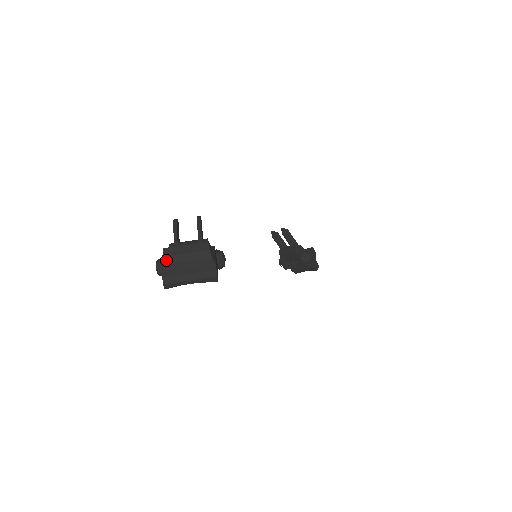
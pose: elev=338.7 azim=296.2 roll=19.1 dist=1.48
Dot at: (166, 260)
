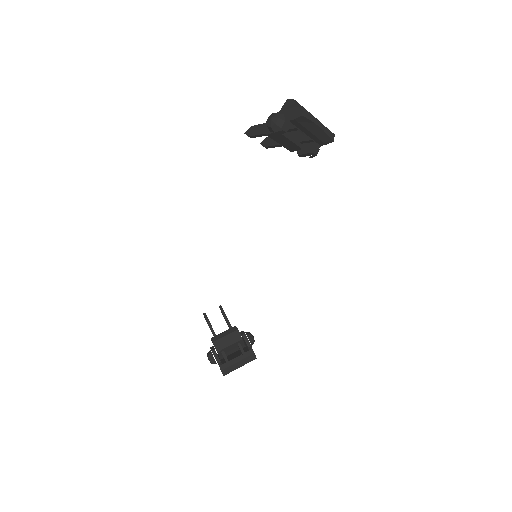
Dot at: (296, 102)
